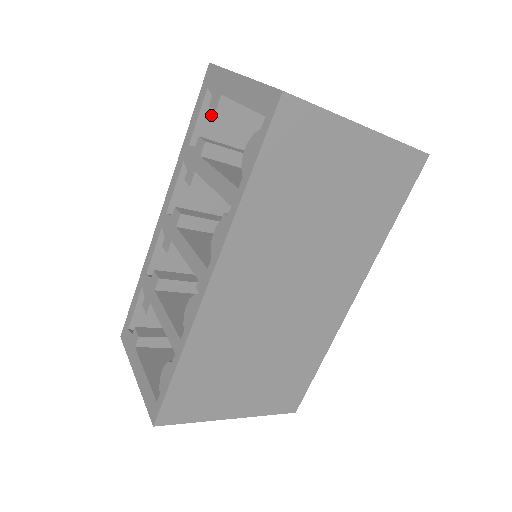
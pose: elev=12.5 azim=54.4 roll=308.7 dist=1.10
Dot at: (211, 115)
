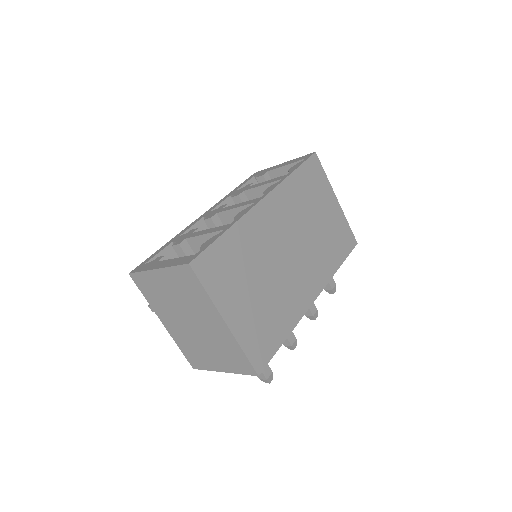
Dot at: occluded
